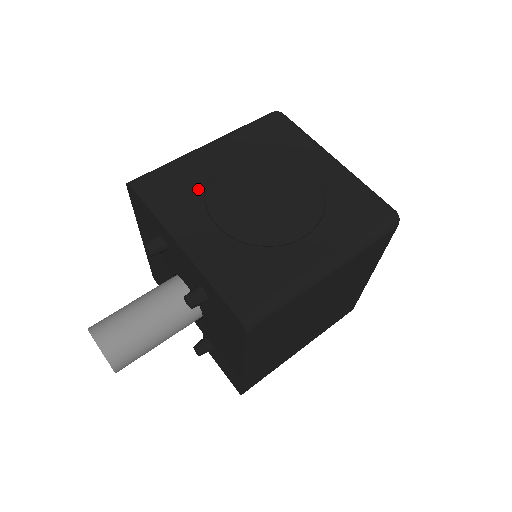
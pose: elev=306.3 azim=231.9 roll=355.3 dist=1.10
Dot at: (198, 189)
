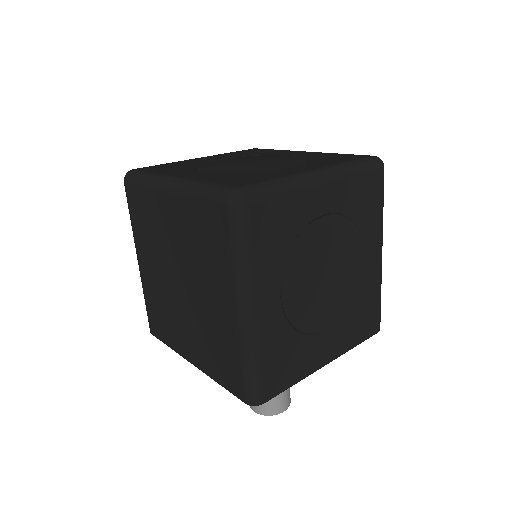
Dot at: (294, 338)
